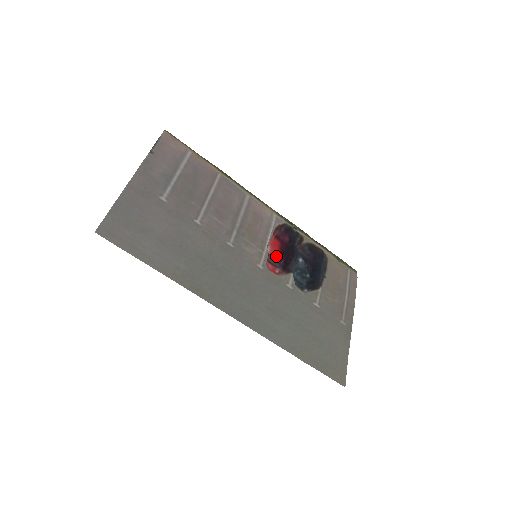
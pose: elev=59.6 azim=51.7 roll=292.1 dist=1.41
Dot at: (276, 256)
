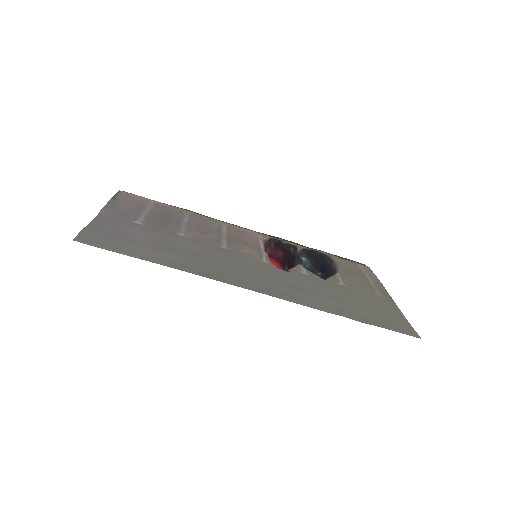
Dot at: (278, 267)
